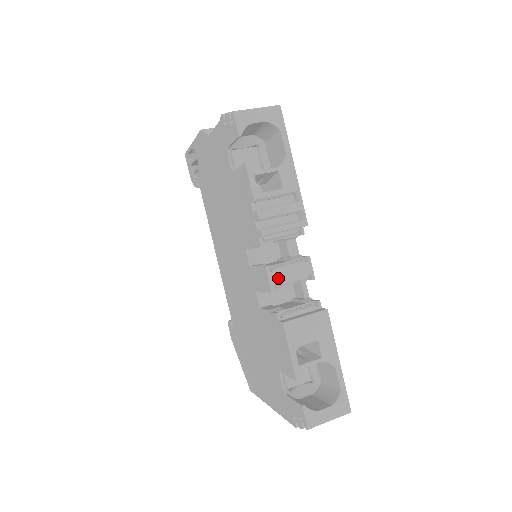
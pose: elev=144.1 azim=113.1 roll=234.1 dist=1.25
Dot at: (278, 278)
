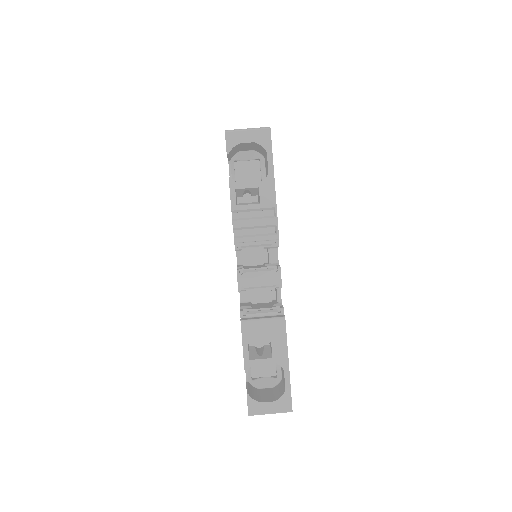
Dot at: (247, 281)
